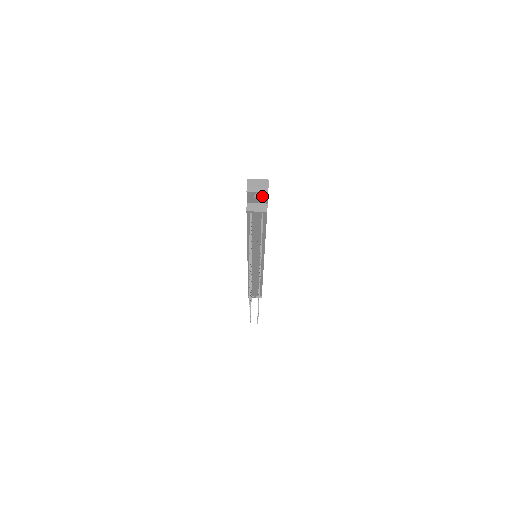
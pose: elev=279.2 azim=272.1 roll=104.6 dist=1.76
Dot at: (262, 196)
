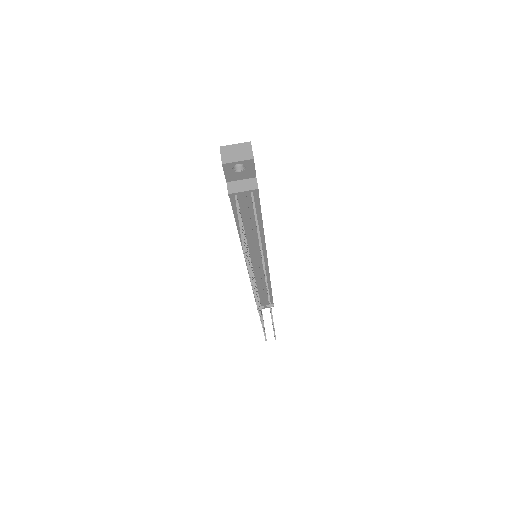
Dot at: (246, 167)
